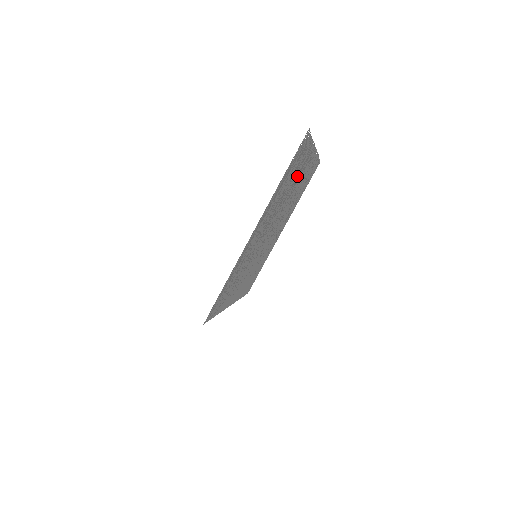
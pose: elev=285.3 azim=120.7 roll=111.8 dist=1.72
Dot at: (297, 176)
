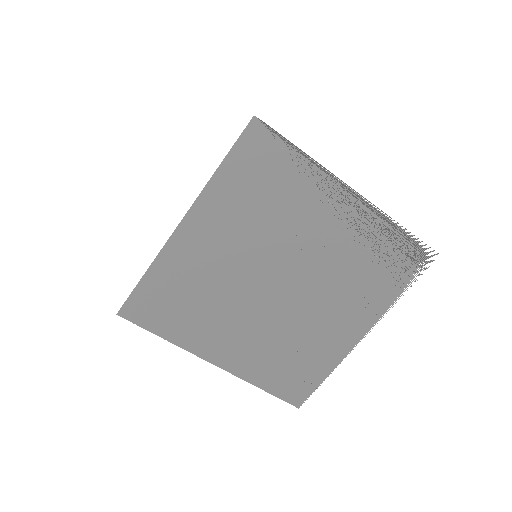
Dot at: (351, 300)
